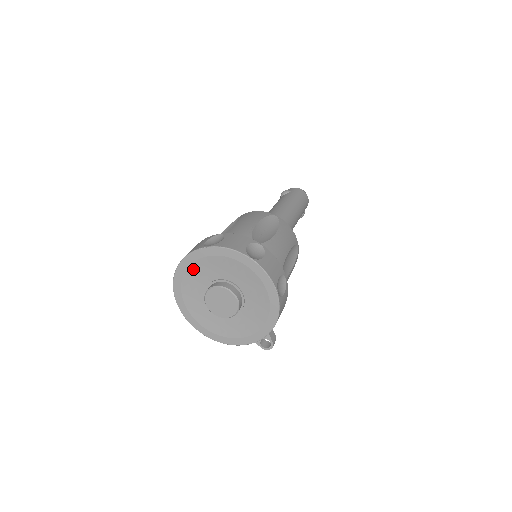
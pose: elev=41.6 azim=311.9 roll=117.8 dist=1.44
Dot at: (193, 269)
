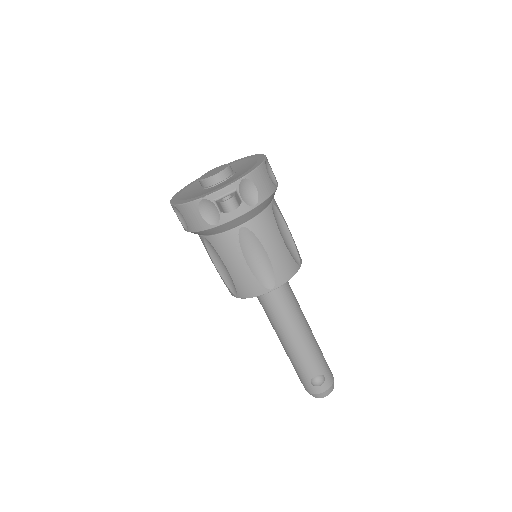
Dot at: occluded
